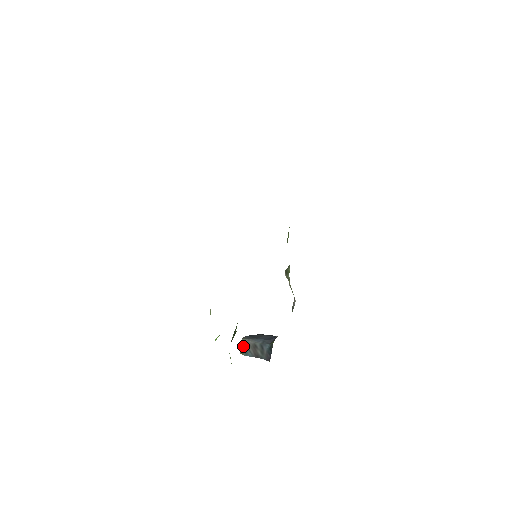
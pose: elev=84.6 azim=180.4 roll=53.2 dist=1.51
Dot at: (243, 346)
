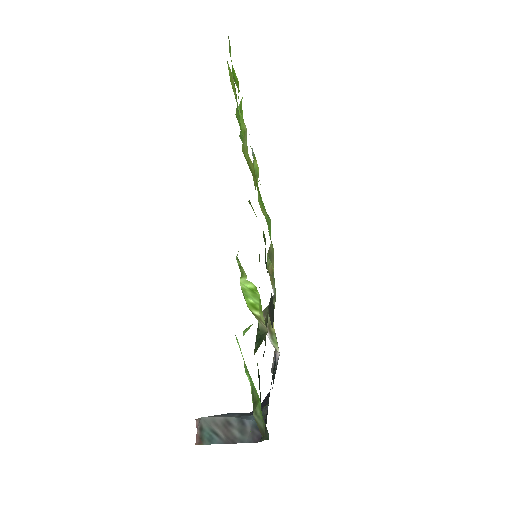
Dot at: (203, 428)
